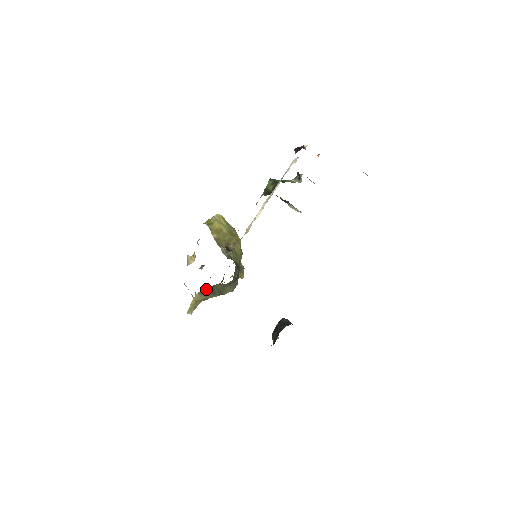
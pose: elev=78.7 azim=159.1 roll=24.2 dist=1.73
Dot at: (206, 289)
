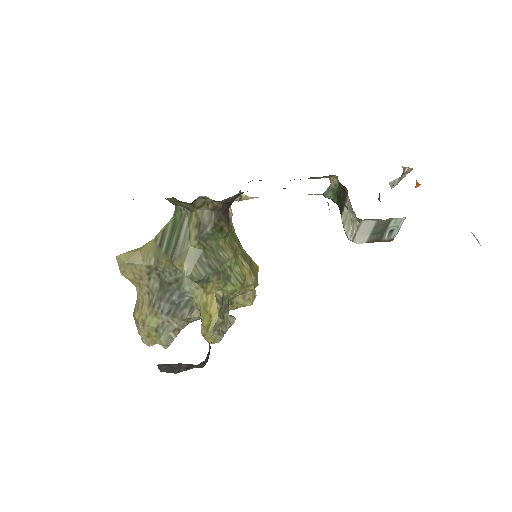
Dot at: (168, 227)
